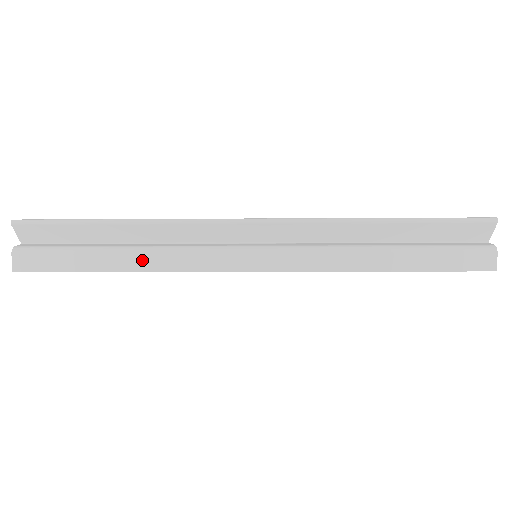
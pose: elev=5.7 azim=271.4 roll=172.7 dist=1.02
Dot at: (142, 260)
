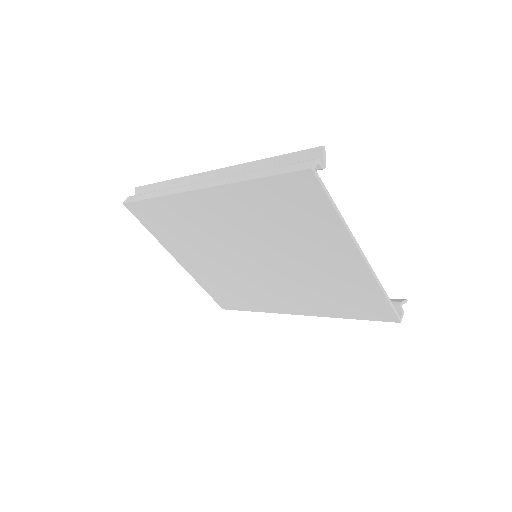
Dot at: (164, 192)
